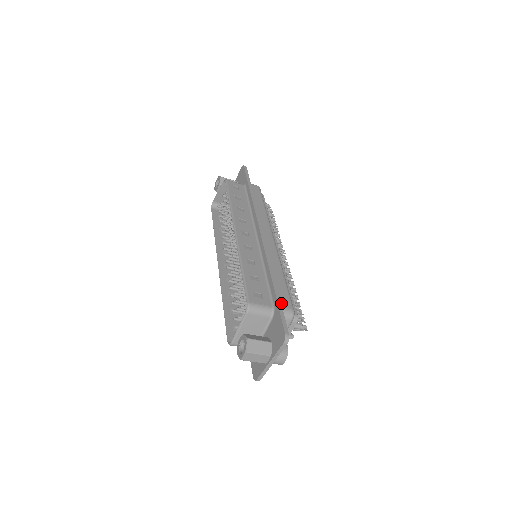
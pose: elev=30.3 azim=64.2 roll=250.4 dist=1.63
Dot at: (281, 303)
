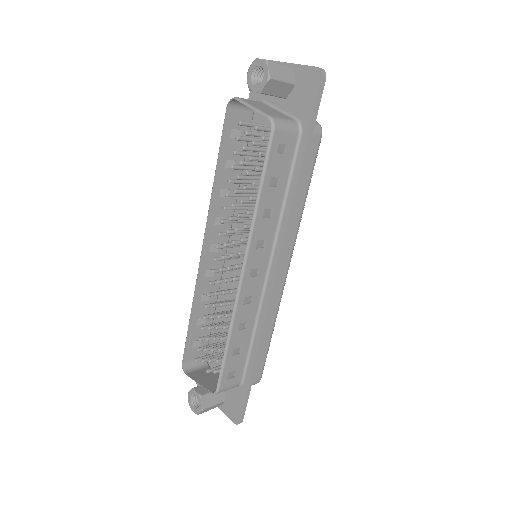
Dot at: (252, 379)
